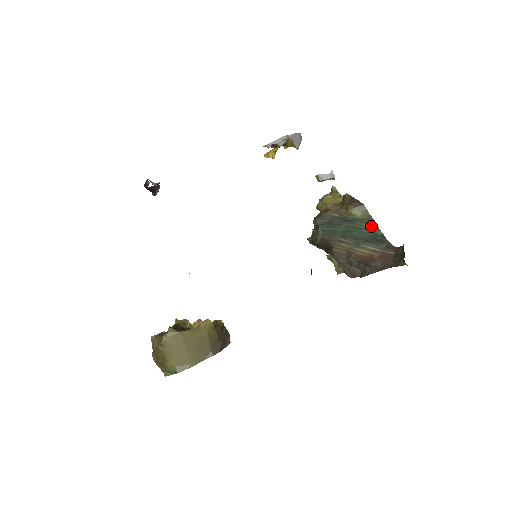
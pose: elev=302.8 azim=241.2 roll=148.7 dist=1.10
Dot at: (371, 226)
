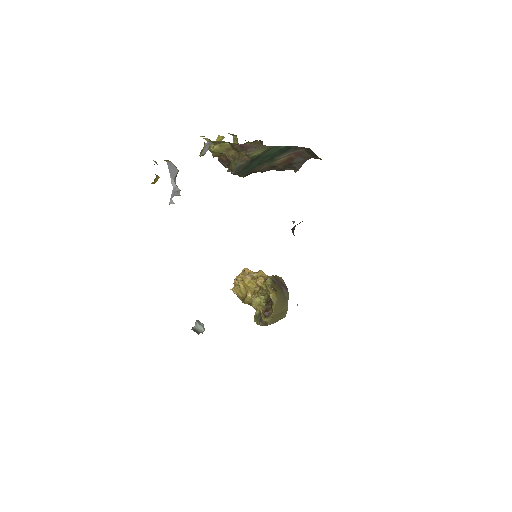
Dot at: (273, 149)
